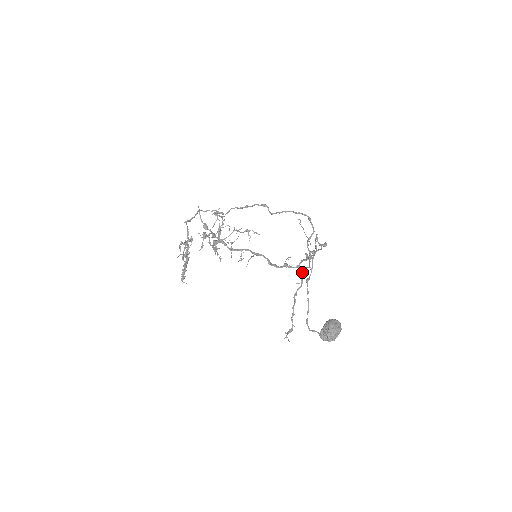
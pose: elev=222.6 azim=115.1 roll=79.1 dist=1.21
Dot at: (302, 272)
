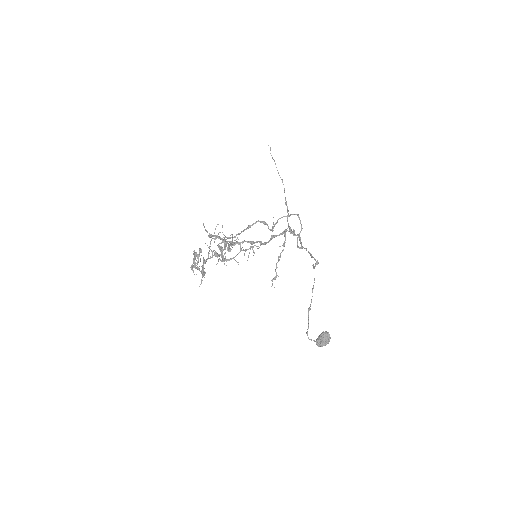
Dot at: occluded
